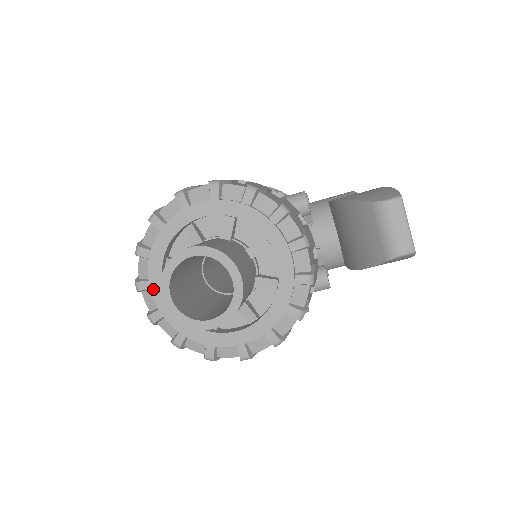
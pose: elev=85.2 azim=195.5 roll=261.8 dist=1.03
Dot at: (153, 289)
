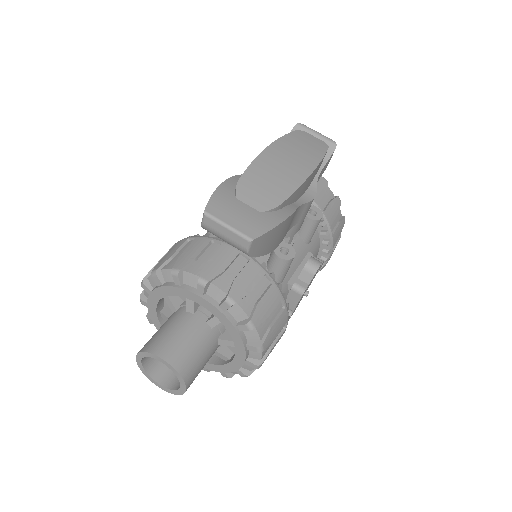
Dot at: occluded
